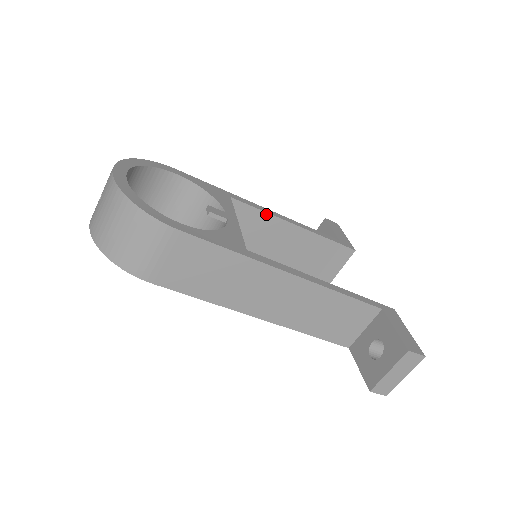
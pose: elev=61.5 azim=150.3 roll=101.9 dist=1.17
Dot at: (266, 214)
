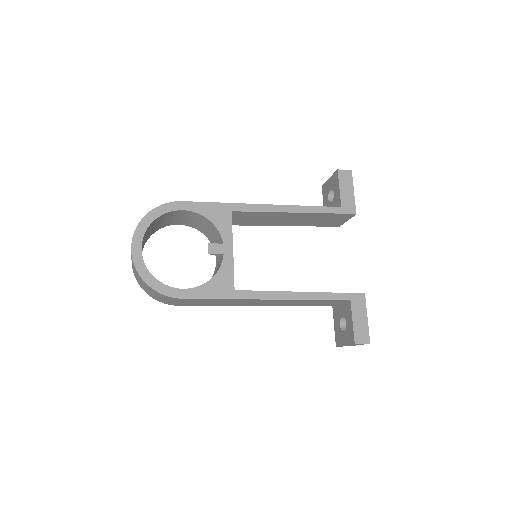
Dot at: (266, 212)
